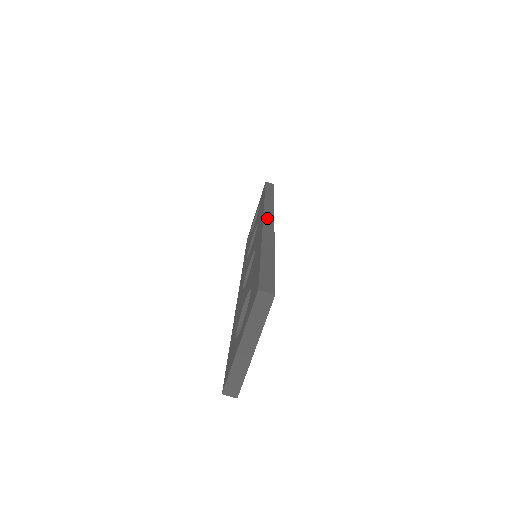
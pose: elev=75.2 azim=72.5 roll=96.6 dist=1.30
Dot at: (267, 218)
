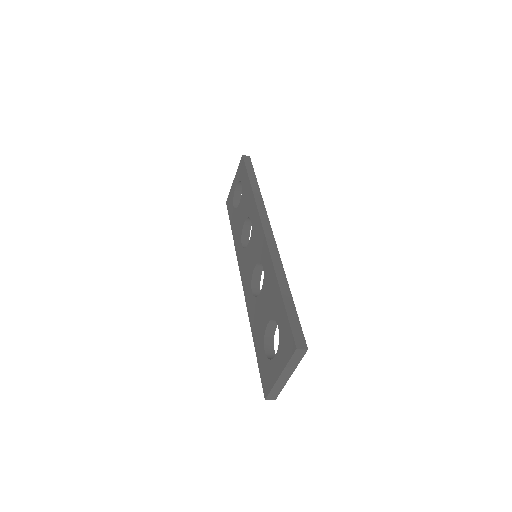
Dot at: (267, 231)
